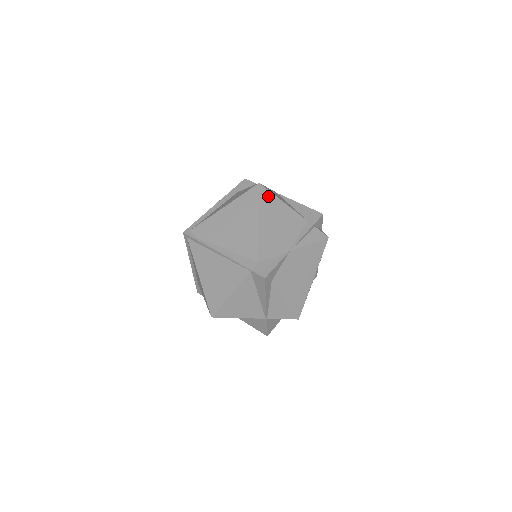
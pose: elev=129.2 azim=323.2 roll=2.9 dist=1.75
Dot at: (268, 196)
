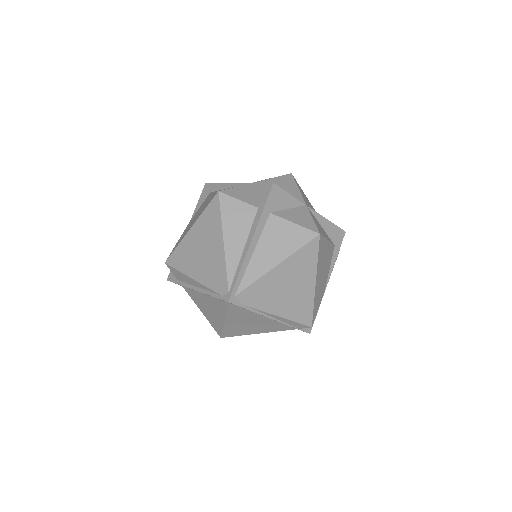
Dot at: (322, 245)
